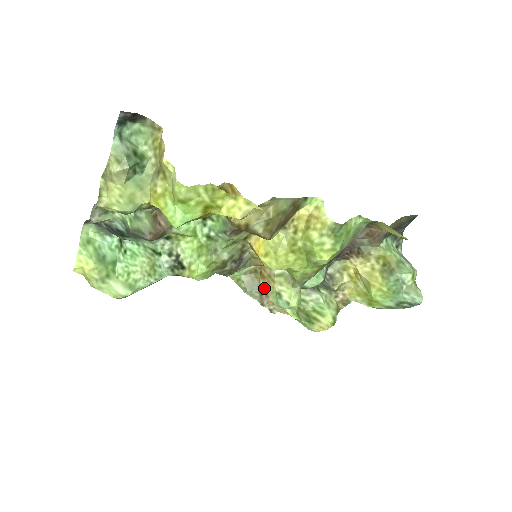
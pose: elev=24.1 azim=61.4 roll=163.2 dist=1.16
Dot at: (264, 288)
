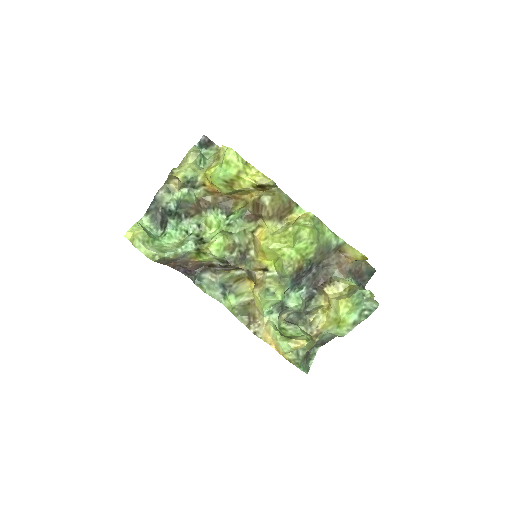
Dot at: (256, 292)
